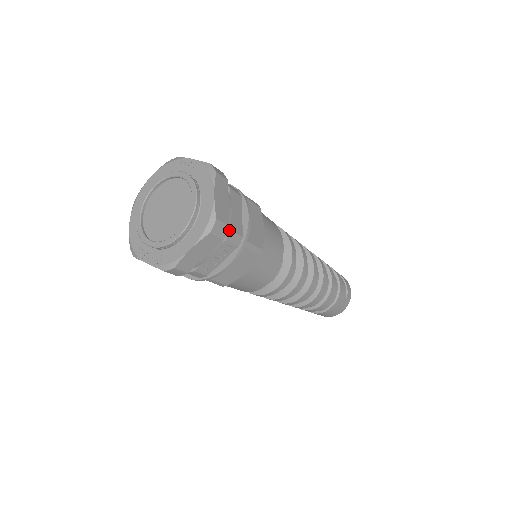
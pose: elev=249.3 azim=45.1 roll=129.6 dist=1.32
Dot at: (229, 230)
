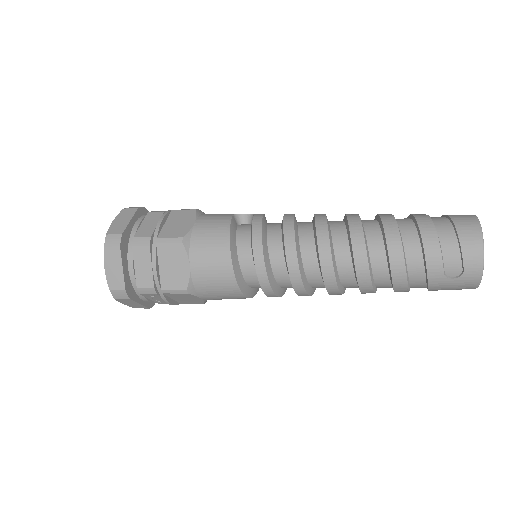
Dot at: (137, 287)
